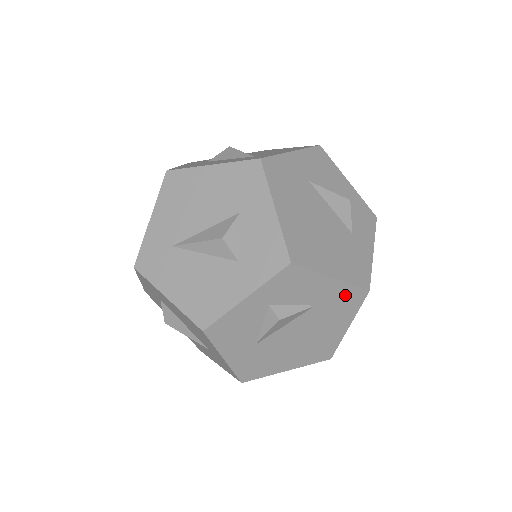
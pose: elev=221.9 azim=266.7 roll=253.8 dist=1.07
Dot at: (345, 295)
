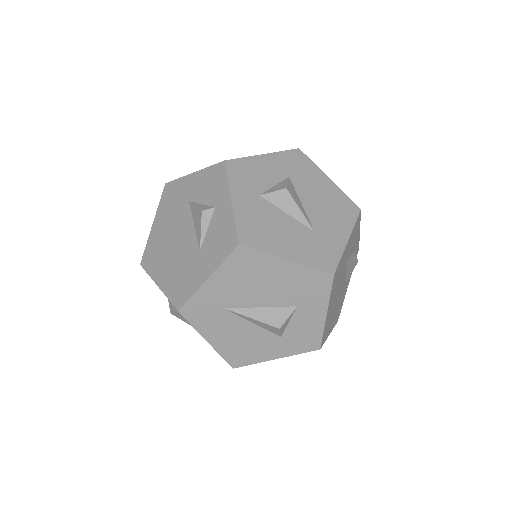
Dot at: occluded
